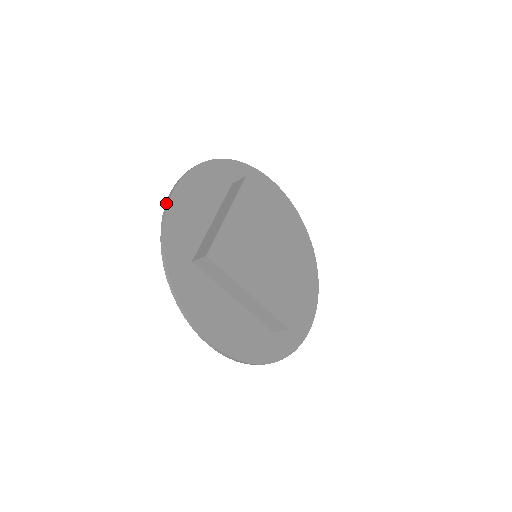
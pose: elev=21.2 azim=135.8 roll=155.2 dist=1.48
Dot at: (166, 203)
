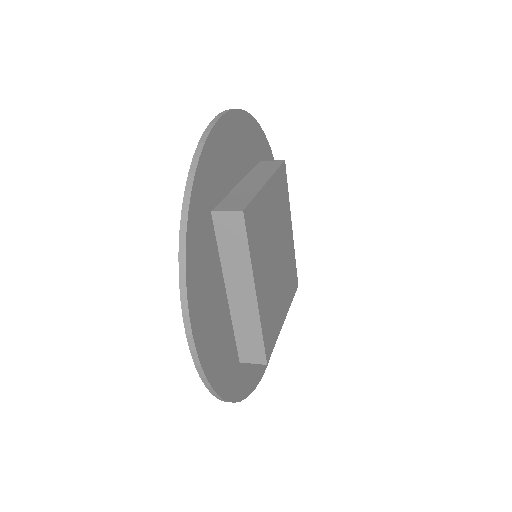
Dot at: (212, 121)
